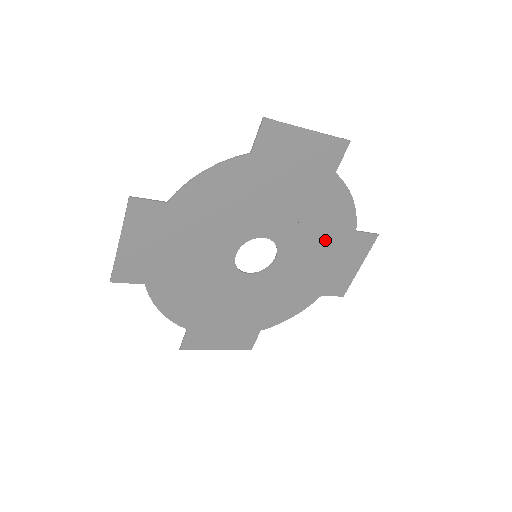
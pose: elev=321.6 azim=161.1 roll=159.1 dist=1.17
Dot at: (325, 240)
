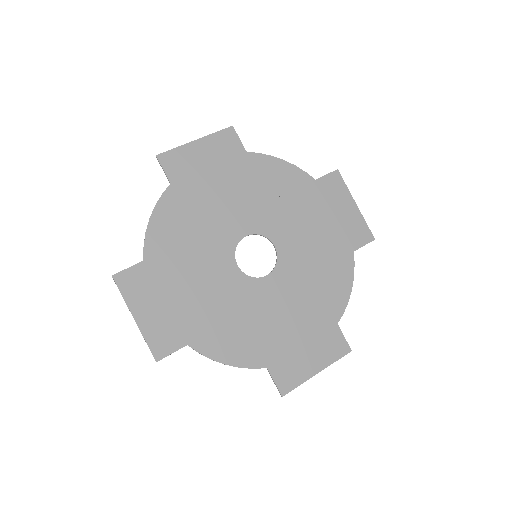
Dot at: (298, 204)
